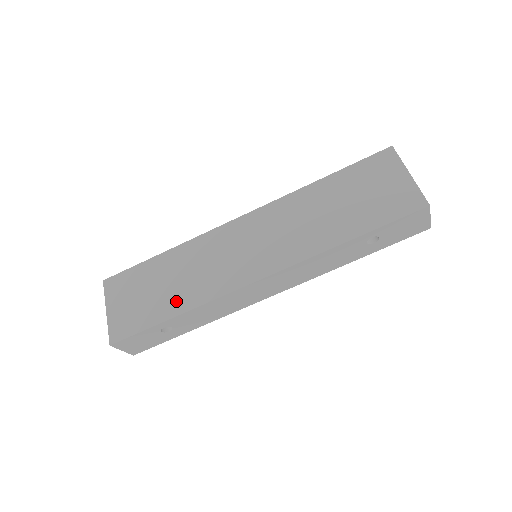
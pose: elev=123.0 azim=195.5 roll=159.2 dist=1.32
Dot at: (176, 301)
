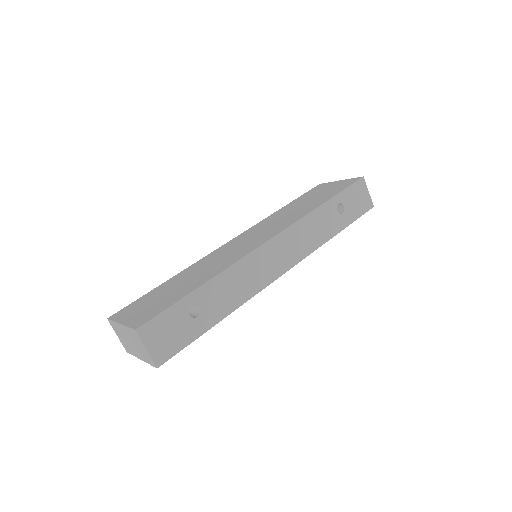
Dot at: (198, 281)
